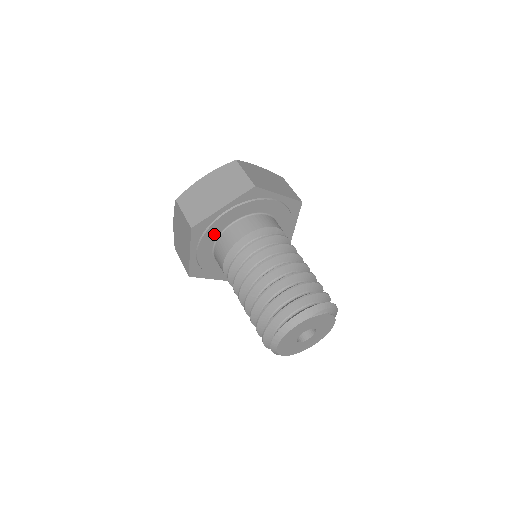
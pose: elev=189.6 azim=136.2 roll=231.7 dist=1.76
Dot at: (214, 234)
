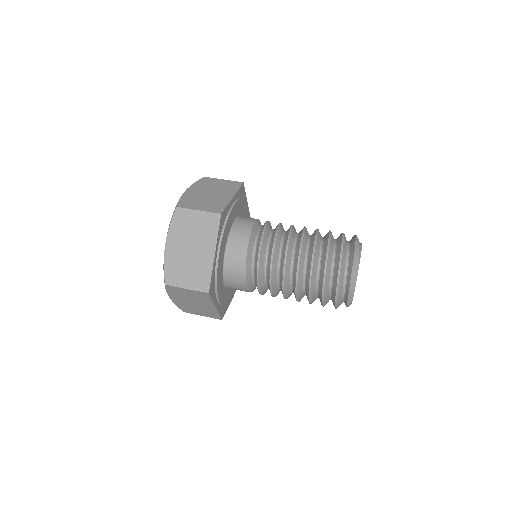
Dot at: (220, 276)
